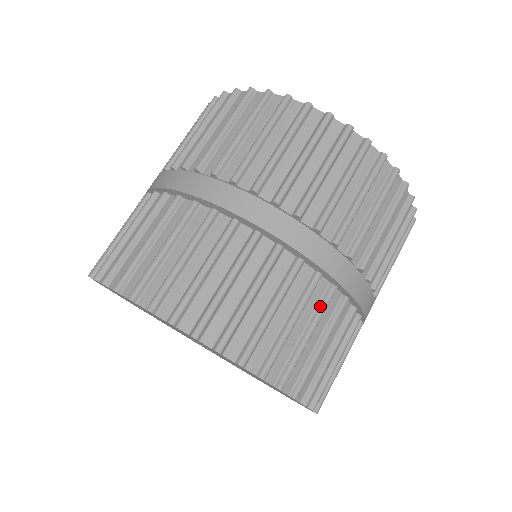
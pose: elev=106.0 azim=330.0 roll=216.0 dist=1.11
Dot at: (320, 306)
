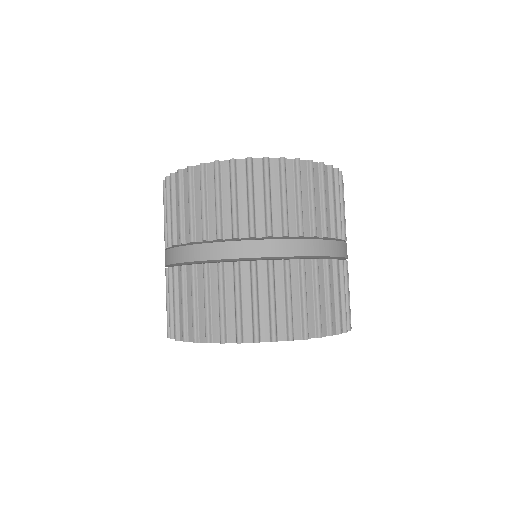
Dot at: occluded
